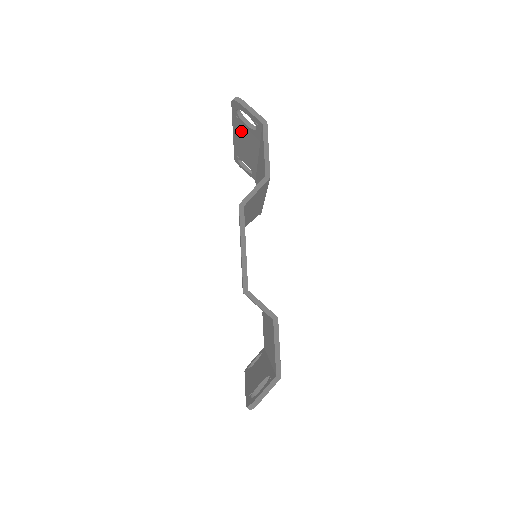
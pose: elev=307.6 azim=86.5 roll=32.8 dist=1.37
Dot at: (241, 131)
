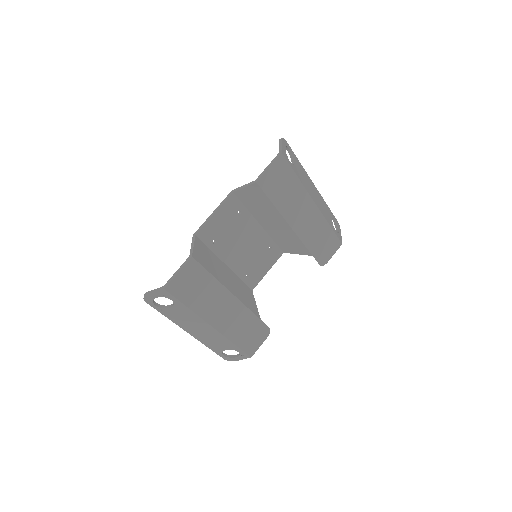
Dot at: occluded
